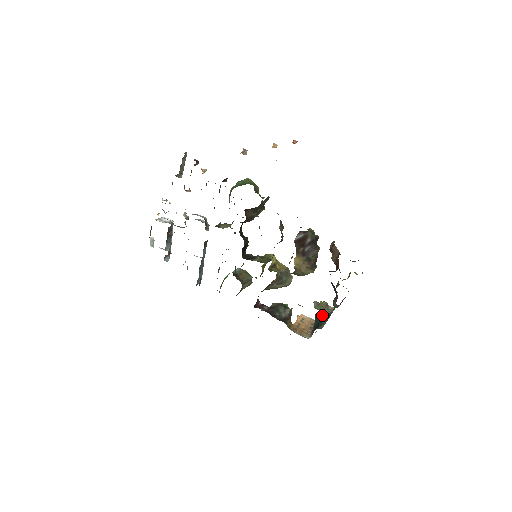
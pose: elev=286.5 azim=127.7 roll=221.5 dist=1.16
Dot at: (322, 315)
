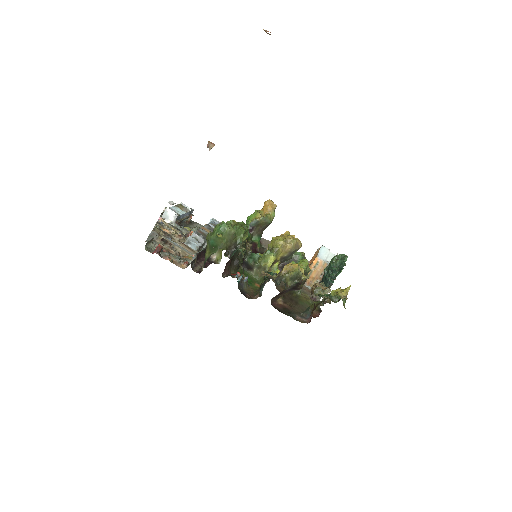
Dot at: (326, 281)
